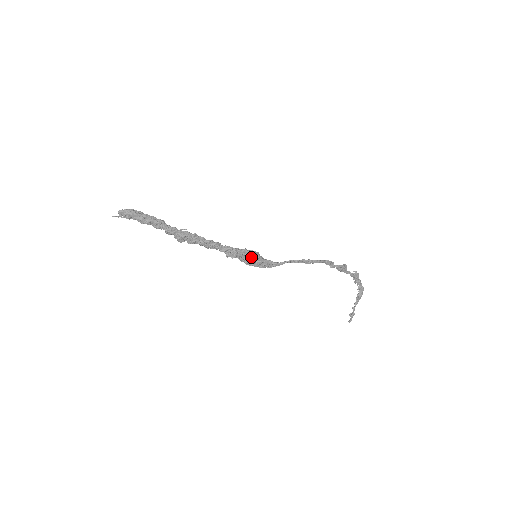
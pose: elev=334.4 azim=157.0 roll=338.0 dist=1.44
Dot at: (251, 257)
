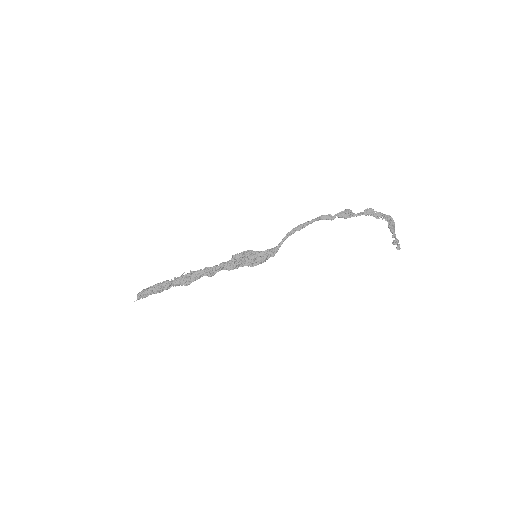
Dot at: (248, 257)
